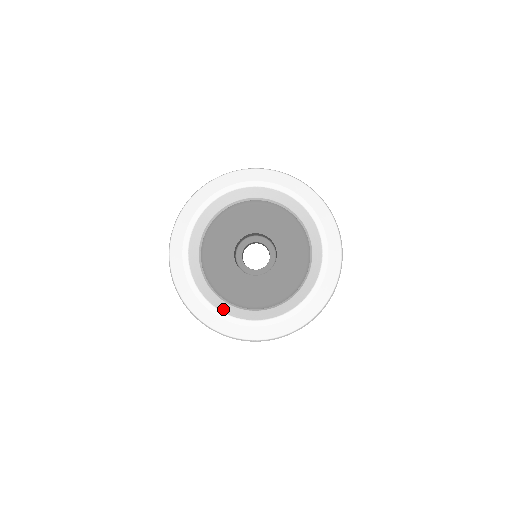
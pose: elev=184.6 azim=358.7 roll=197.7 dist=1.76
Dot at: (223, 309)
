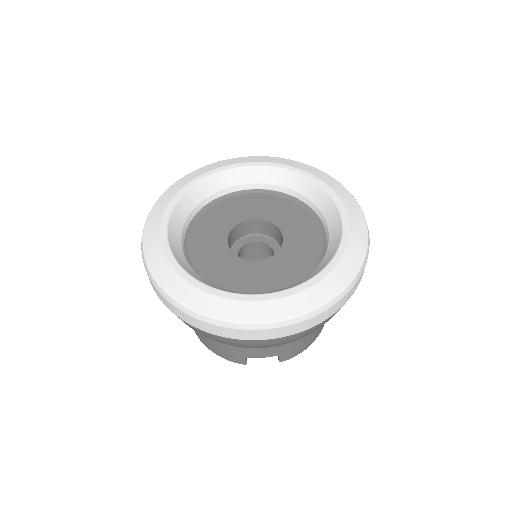
Dot at: (192, 274)
